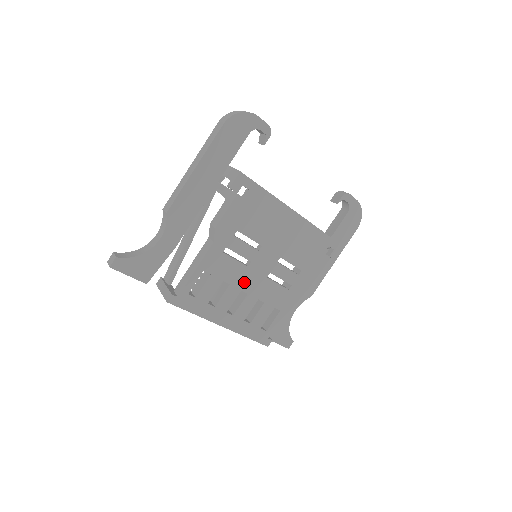
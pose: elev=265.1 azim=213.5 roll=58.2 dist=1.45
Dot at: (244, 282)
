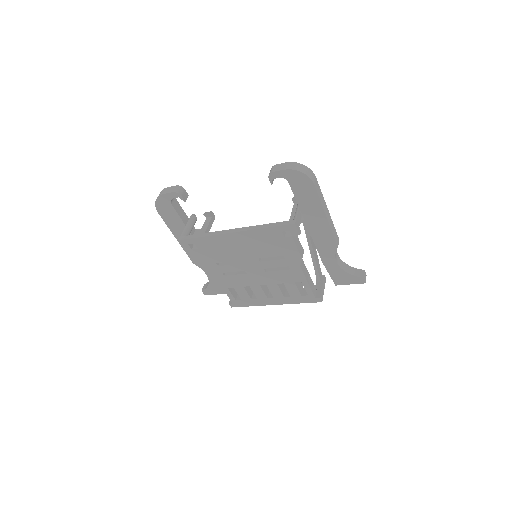
Dot at: (256, 281)
